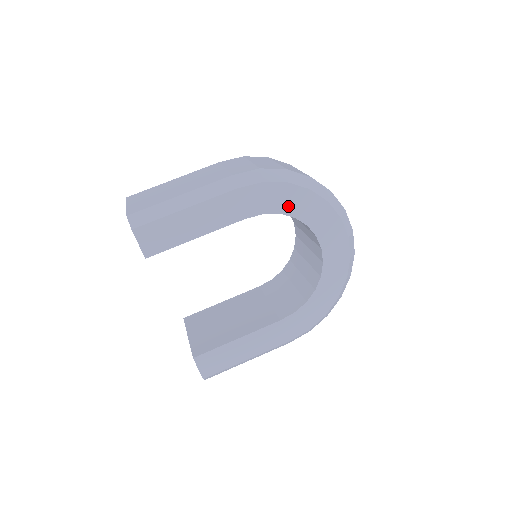
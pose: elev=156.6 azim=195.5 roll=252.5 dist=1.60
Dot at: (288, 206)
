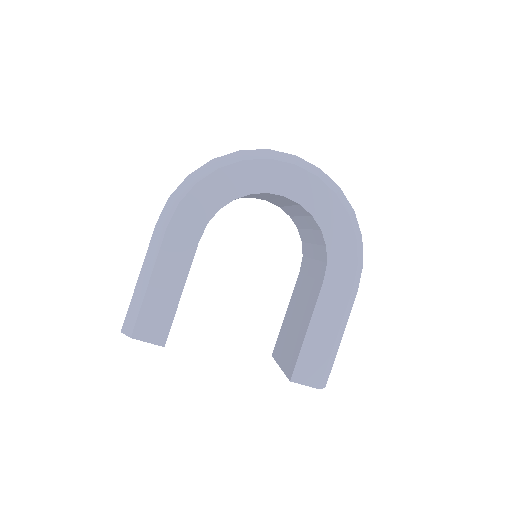
Dot at: (218, 198)
